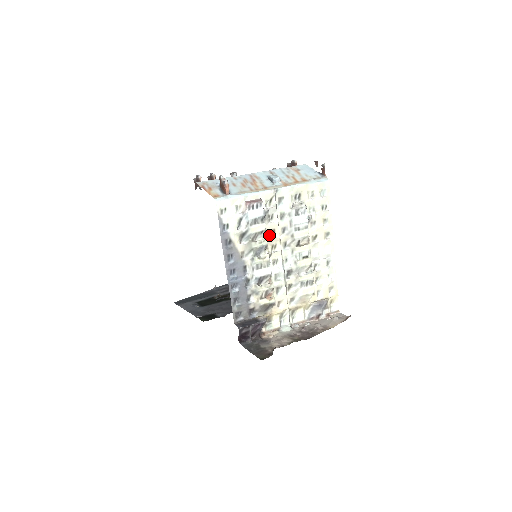
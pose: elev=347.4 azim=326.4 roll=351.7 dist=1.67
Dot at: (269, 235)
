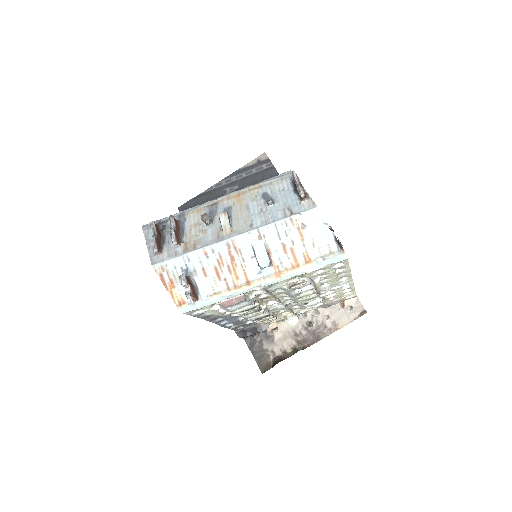
Dot at: (261, 300)
